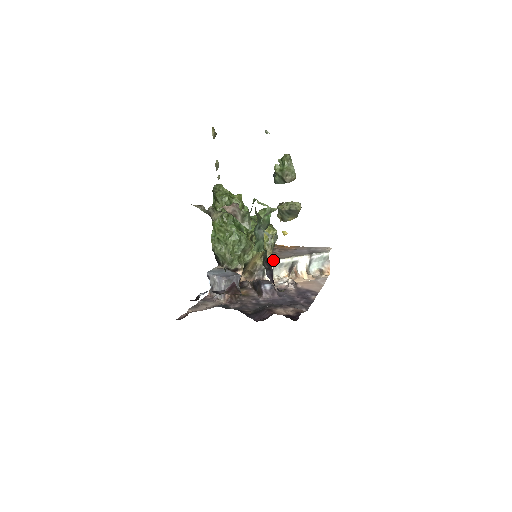
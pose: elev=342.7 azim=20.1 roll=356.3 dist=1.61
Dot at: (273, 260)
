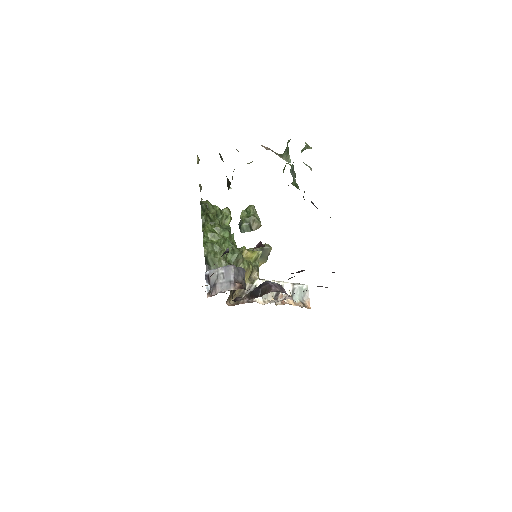
Dot at: (262, 279)
